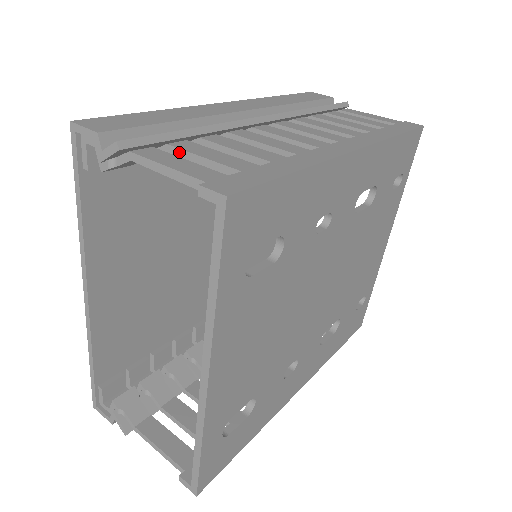
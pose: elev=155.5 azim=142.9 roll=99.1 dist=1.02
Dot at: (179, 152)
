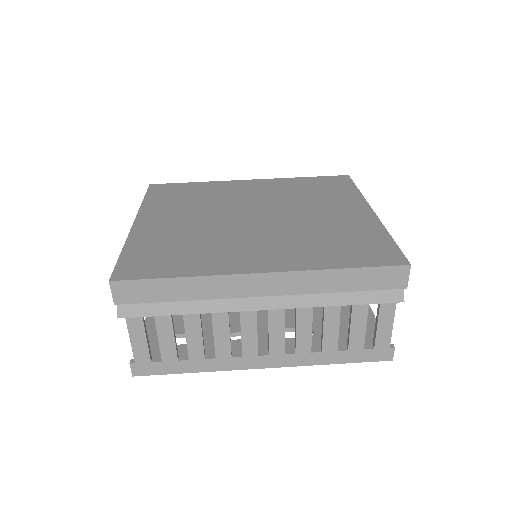
Dot at: (156, 324)
